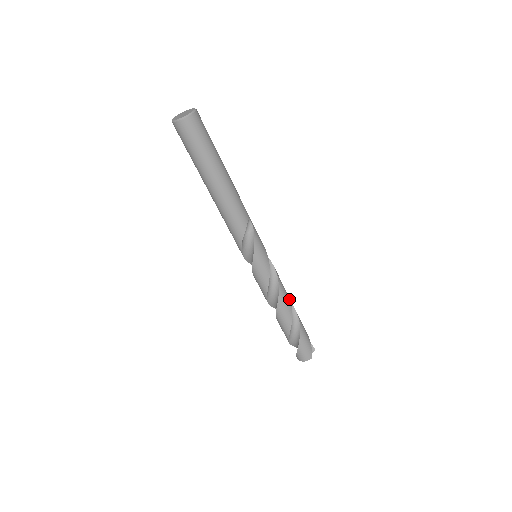
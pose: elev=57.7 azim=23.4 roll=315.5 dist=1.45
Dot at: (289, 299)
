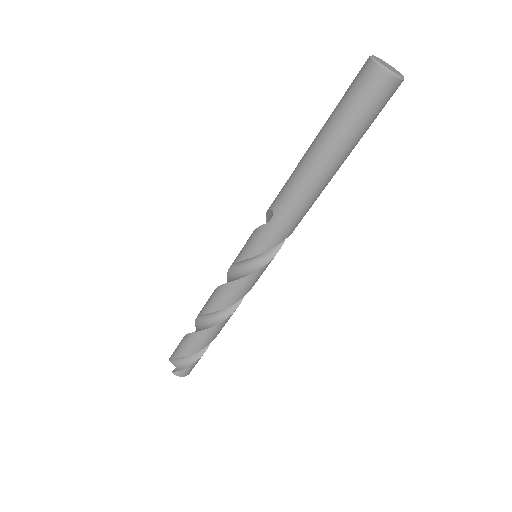
Dot at: occluded
